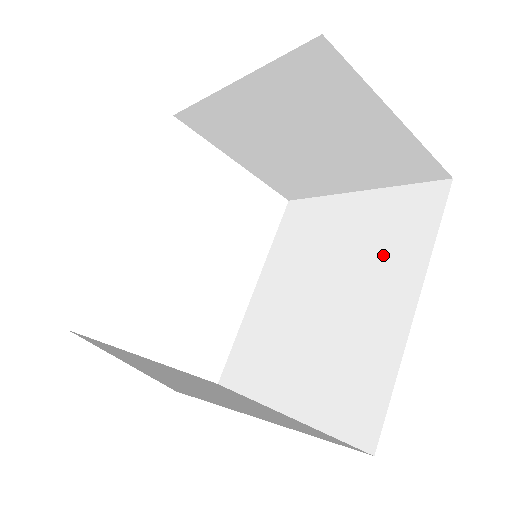
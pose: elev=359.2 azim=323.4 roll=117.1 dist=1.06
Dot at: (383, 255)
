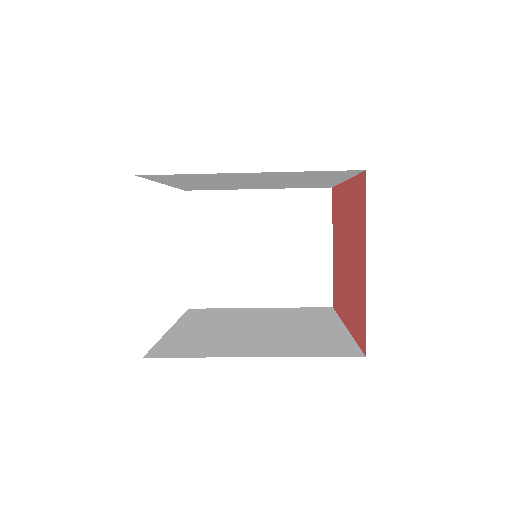
Dot at: (304, 318)
